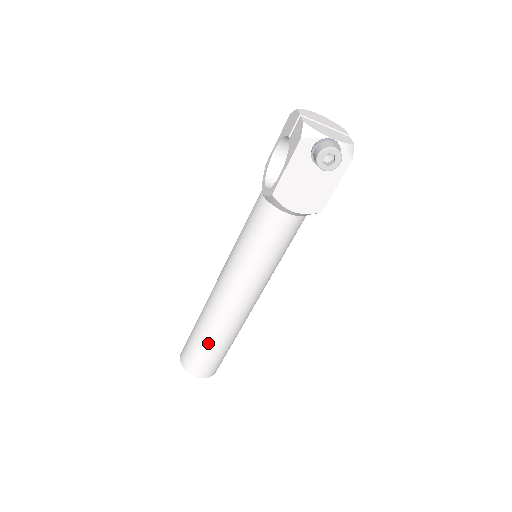
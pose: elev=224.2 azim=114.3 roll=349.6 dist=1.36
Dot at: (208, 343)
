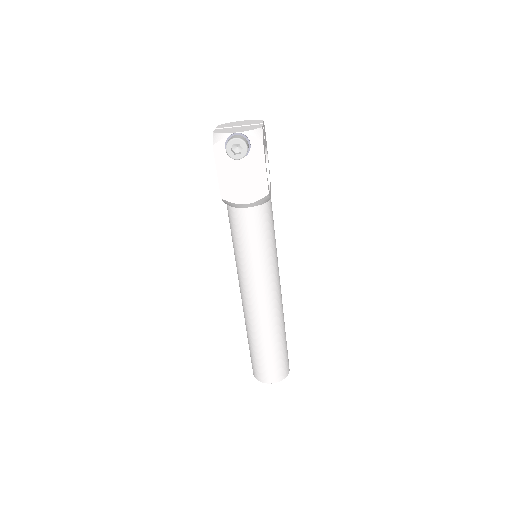
Dot at: (259, 348)
